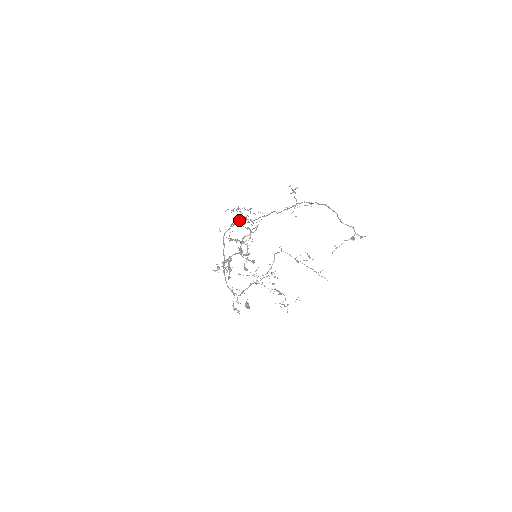
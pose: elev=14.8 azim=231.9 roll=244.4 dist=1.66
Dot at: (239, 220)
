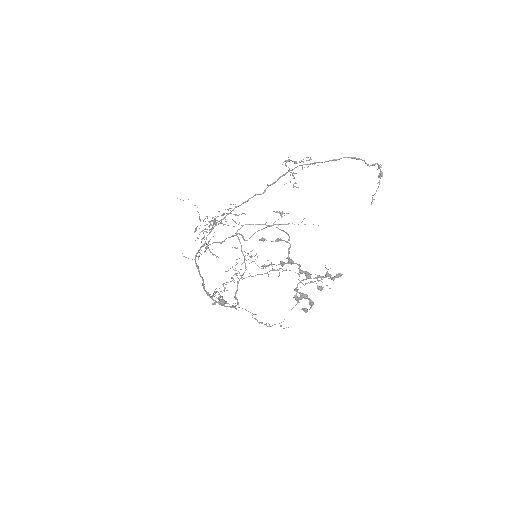
Dot at: occluded
